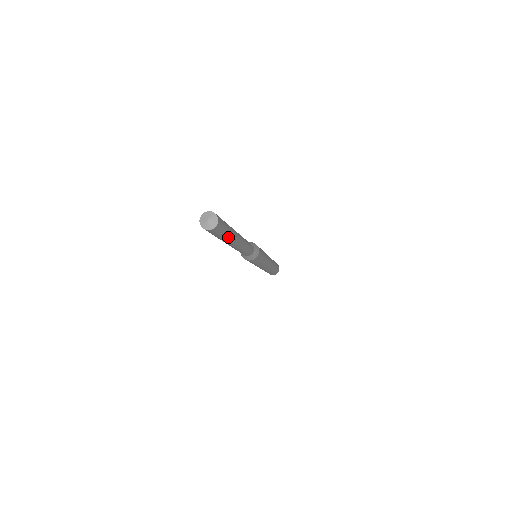
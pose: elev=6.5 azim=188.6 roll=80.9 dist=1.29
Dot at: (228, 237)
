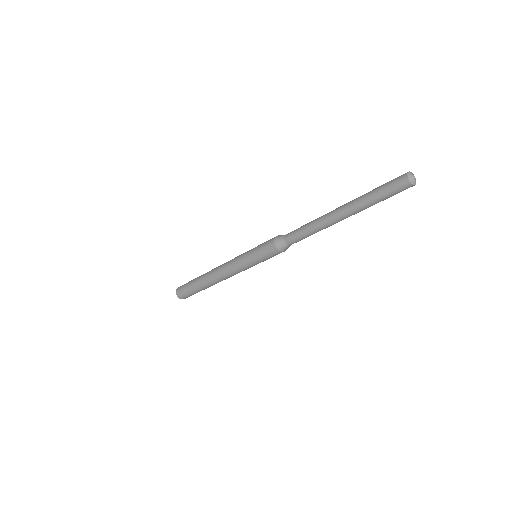
Dot at: (374, 204)
